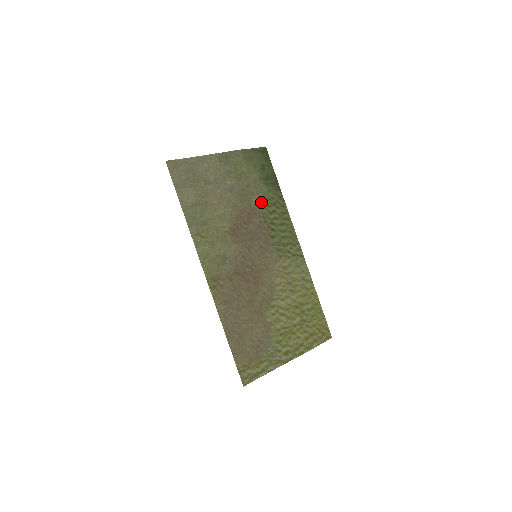
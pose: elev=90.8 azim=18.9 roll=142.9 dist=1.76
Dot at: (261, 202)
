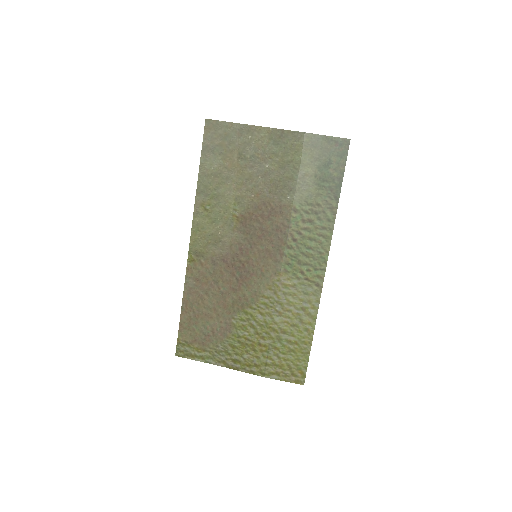
Dot at: (297, 203)
